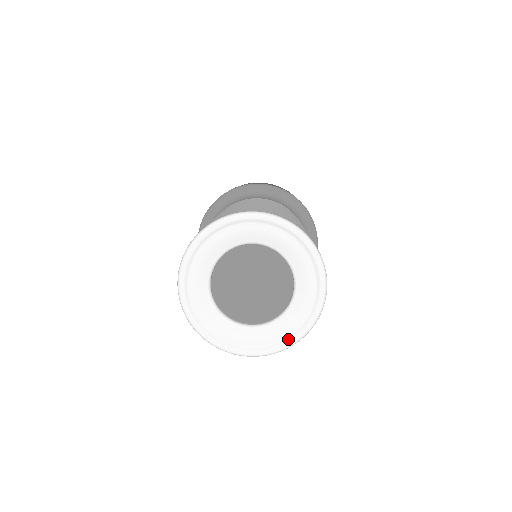
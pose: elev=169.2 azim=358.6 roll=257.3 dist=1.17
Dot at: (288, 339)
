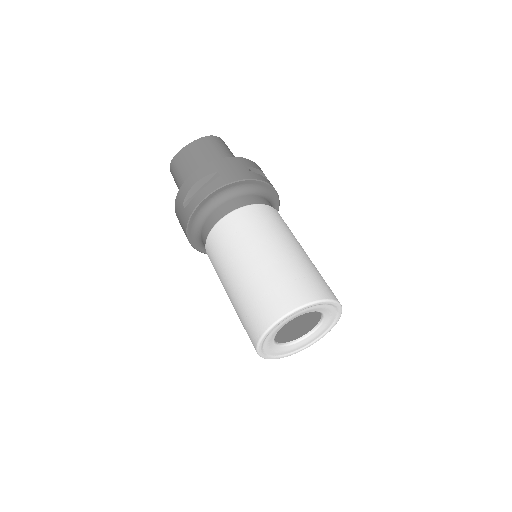
Dot at: (319, 338)
